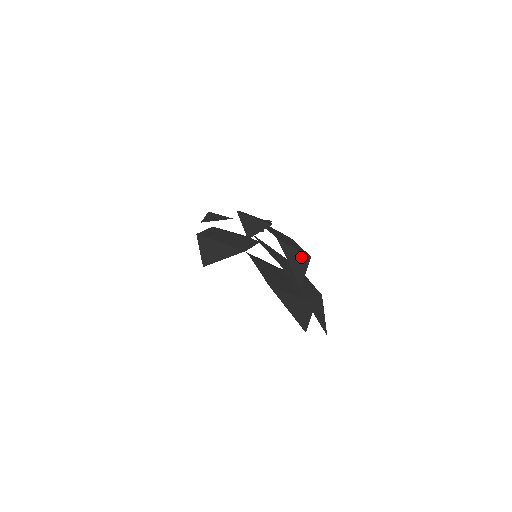
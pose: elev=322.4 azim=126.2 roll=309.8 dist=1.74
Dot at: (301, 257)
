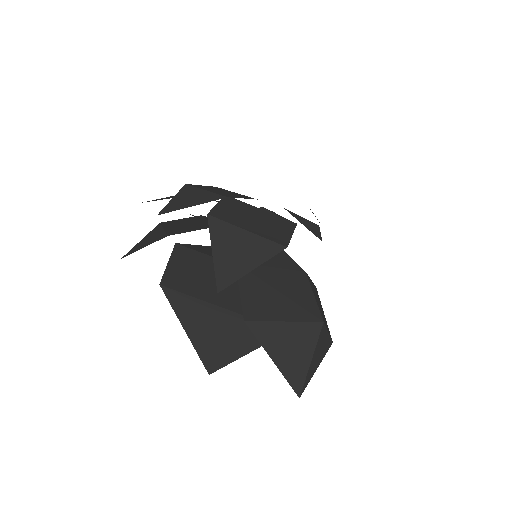
Dot at: (255, 245)
